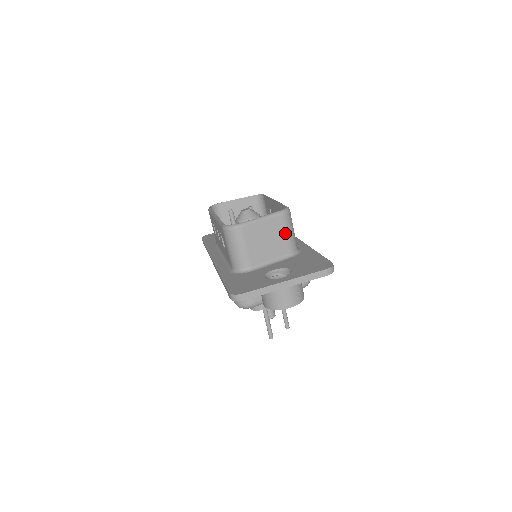
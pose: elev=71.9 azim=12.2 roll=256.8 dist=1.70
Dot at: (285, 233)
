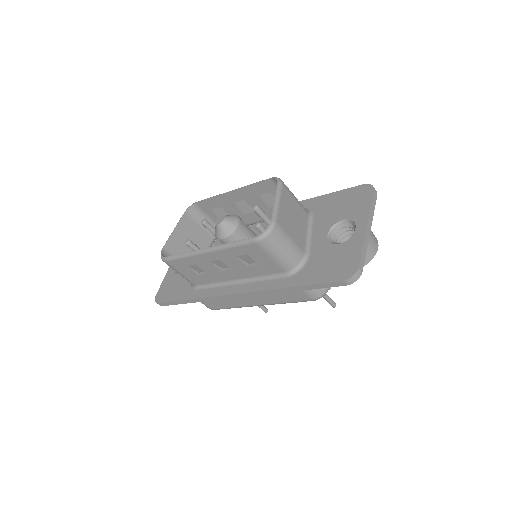
Dot at: (295, 200)
